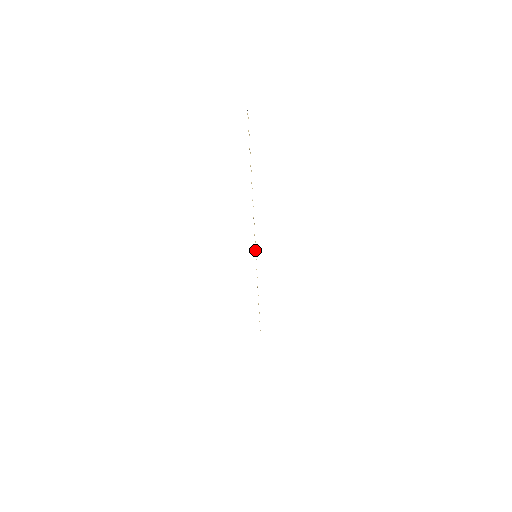
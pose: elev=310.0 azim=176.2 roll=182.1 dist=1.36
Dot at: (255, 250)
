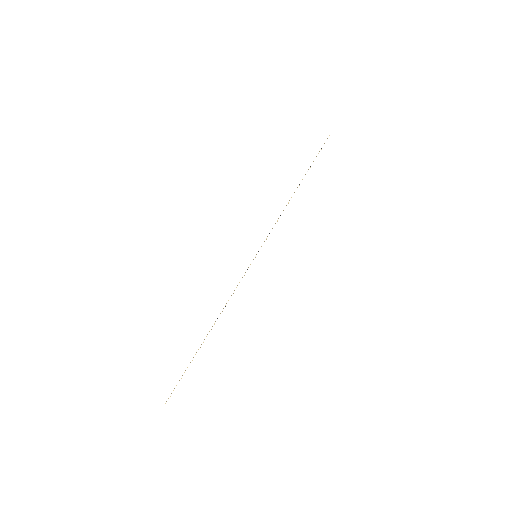
Dot at: (260, 248)
